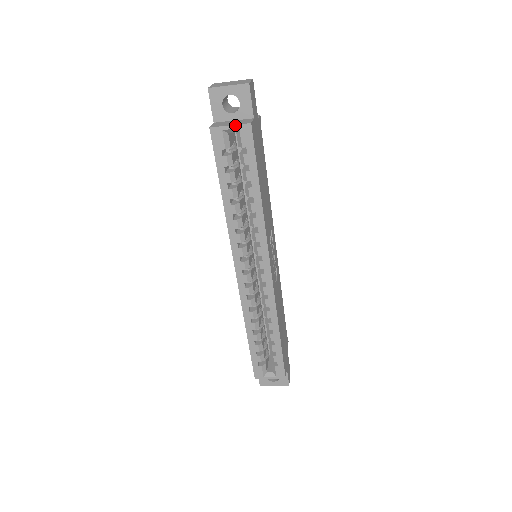
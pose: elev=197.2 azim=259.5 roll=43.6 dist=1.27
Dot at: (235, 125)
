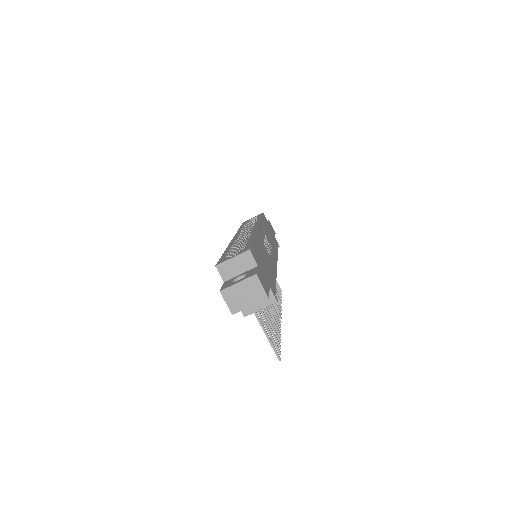
Dot at: (255, 217)
